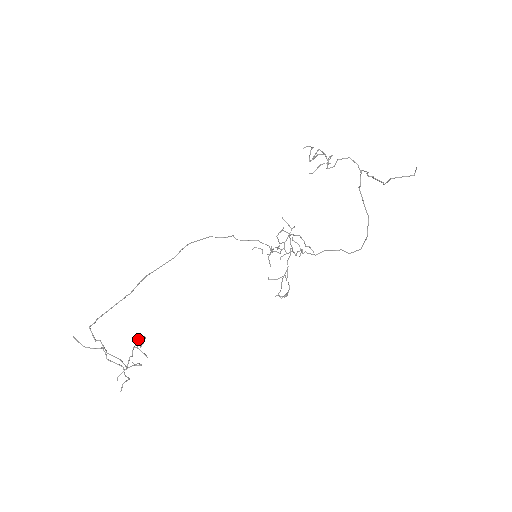
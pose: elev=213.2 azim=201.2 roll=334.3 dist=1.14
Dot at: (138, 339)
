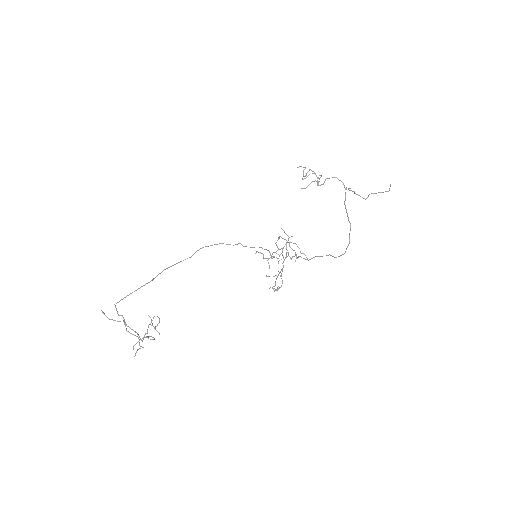
Dot at: (153, 318)
